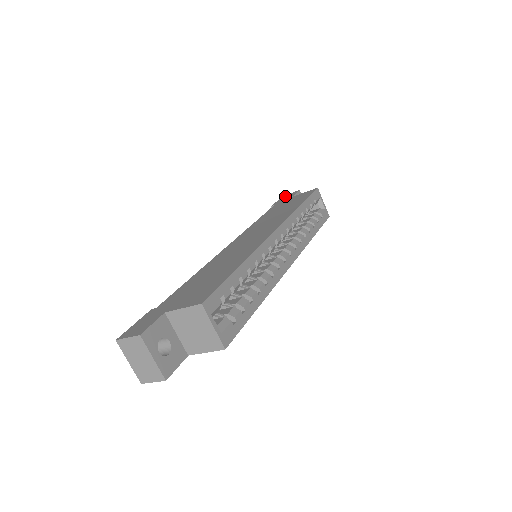
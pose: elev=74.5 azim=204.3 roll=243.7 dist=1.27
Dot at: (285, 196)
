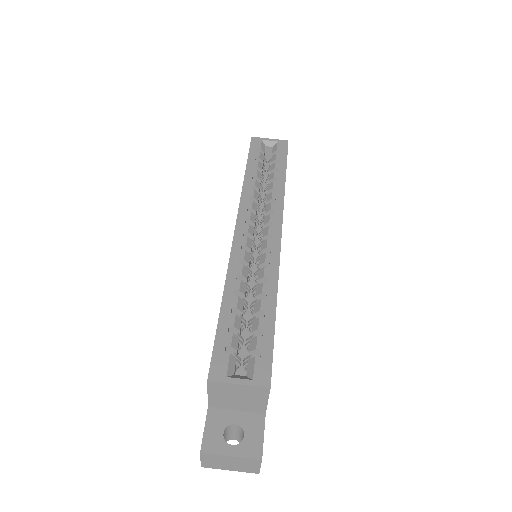
Dot at: occluded
